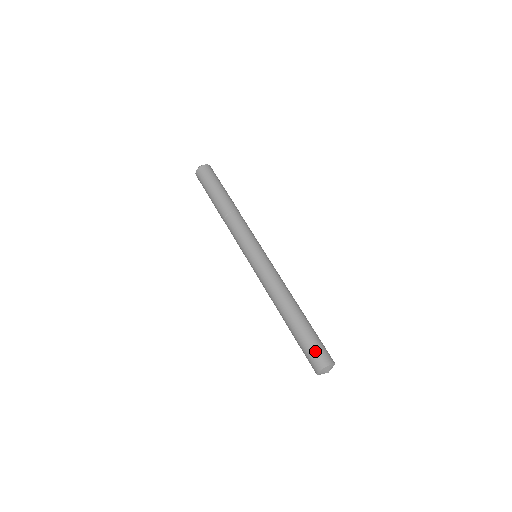
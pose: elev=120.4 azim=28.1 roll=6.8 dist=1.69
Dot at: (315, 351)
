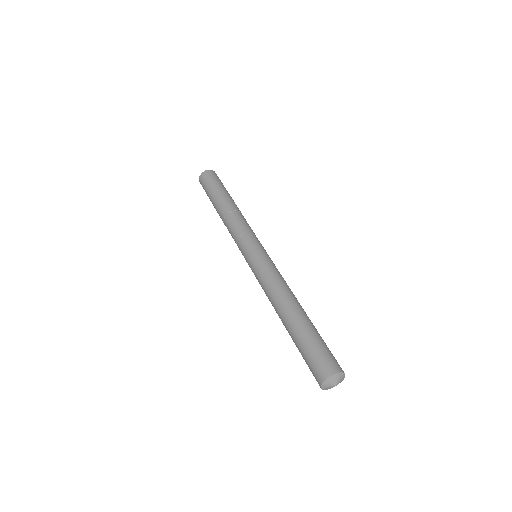
Dot at: (313, 361)
